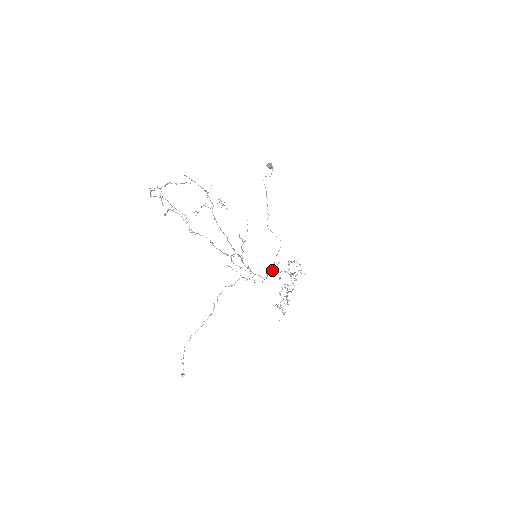
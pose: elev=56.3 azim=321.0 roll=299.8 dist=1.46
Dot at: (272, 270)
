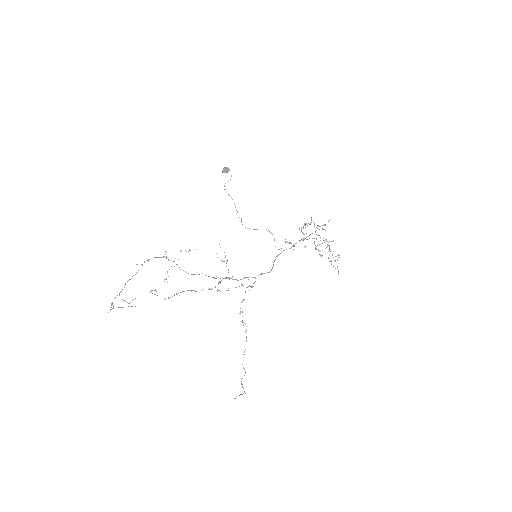
Dot at: occluded
